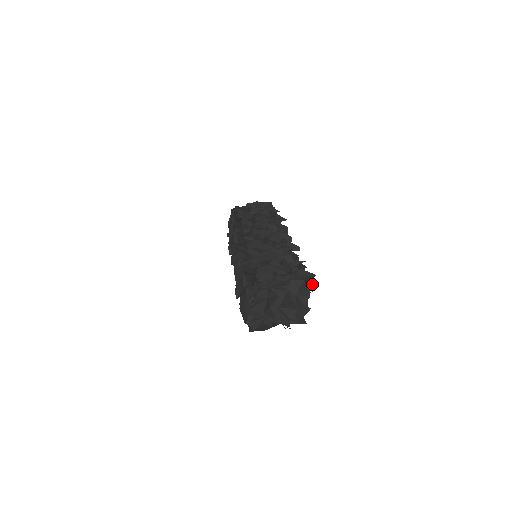
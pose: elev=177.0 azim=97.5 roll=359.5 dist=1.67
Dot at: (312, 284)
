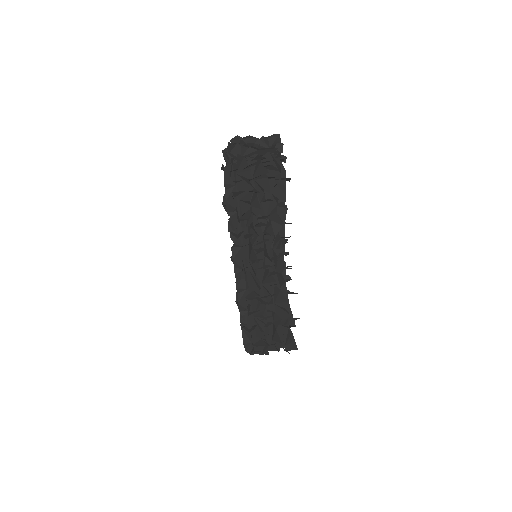
Dot at: occluded
